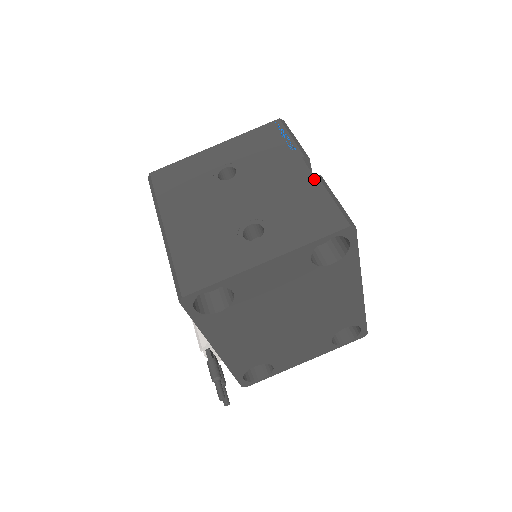
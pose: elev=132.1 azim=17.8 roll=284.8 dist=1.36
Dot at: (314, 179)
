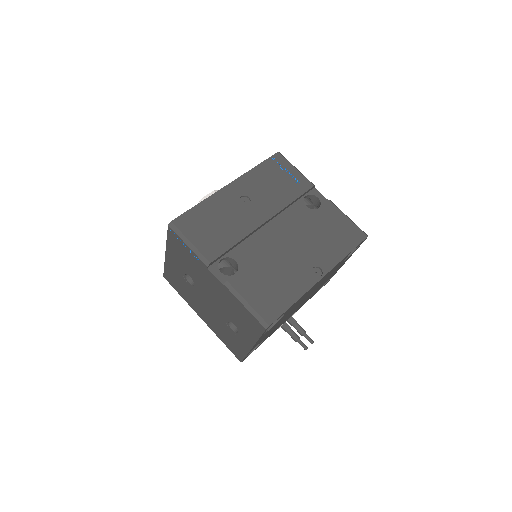
Dot at: (226, 289)
